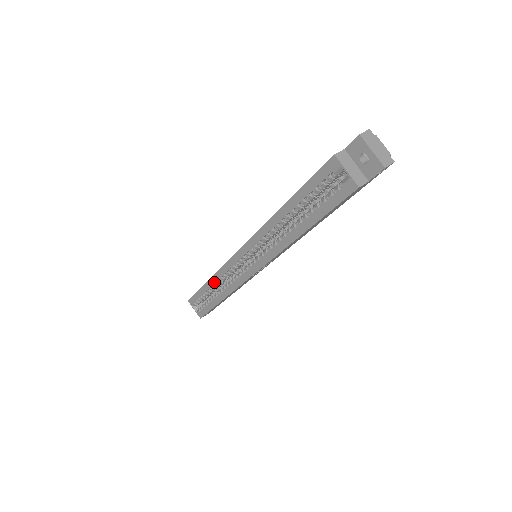
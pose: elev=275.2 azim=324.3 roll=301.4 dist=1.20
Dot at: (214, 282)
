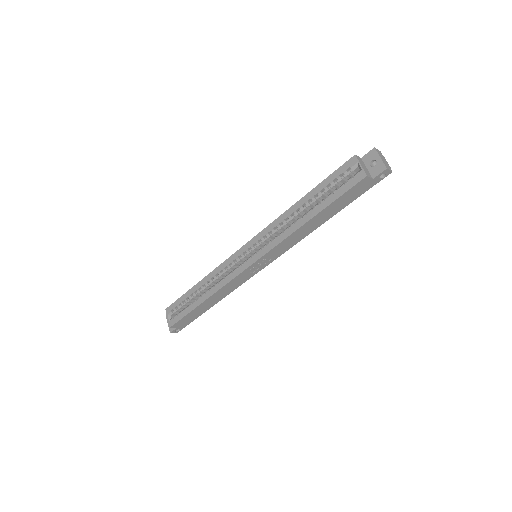
Dot at: (206, 281)
